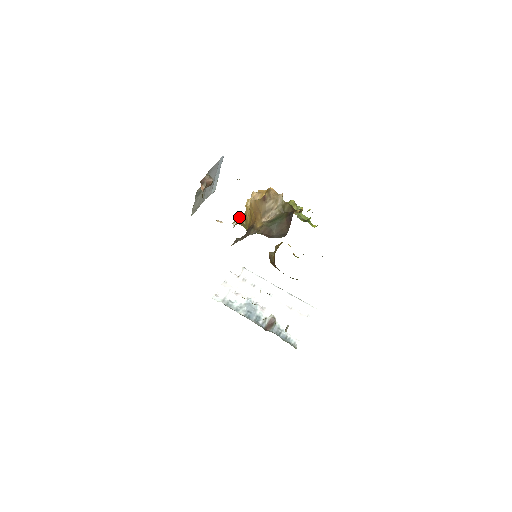
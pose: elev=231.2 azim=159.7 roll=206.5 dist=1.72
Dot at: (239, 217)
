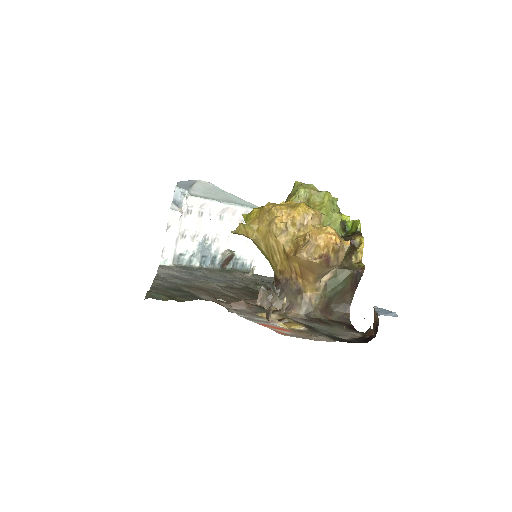
Dot at: (250, 234)
